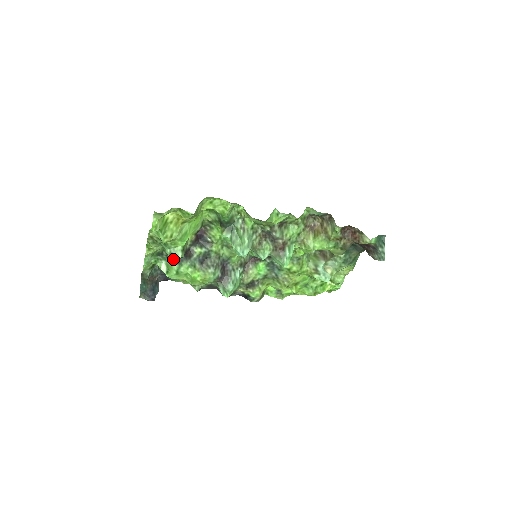
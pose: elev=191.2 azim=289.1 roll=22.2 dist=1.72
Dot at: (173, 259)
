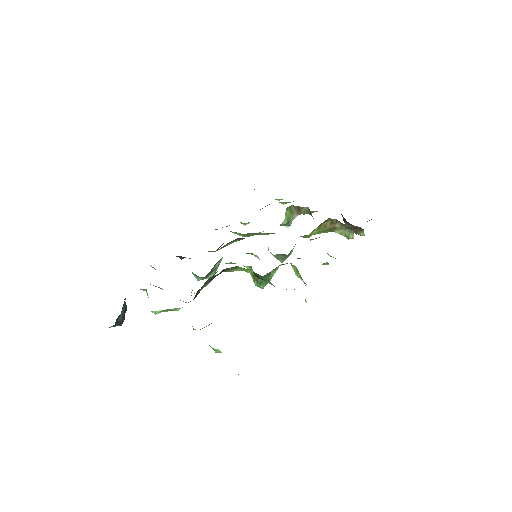
Dot at: (179, 308)
